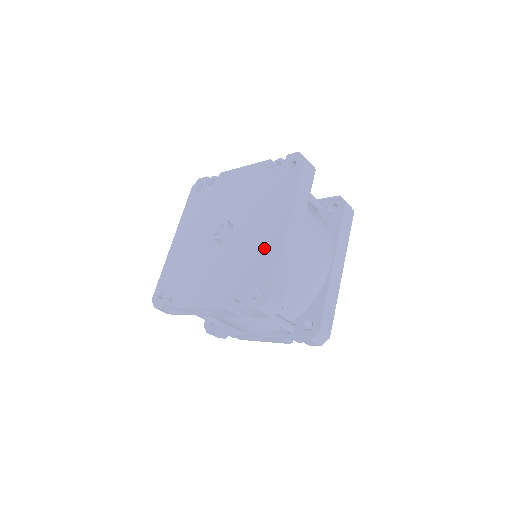
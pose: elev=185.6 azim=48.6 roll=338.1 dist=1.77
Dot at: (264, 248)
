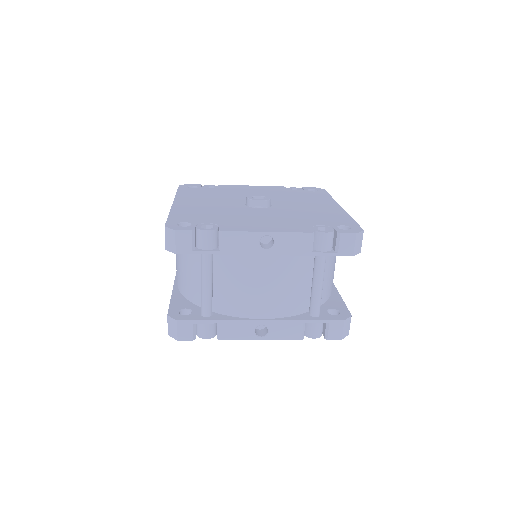
Dot at: (326, 212)
